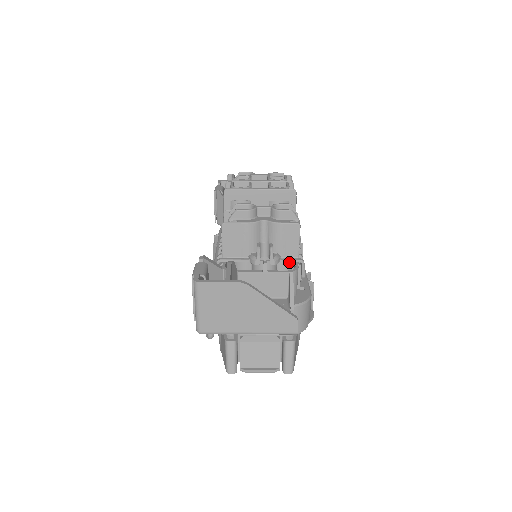
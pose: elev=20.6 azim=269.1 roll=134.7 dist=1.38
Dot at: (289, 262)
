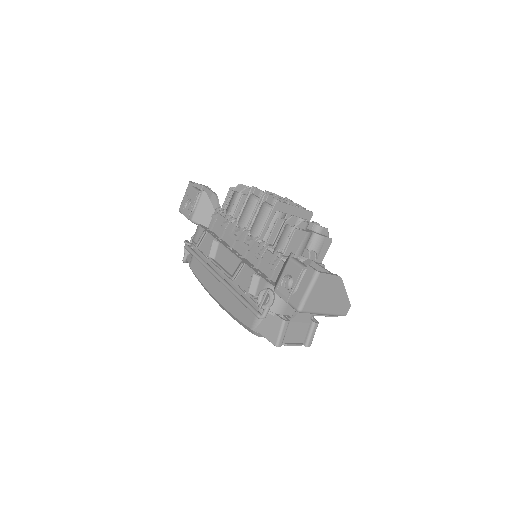
Dot at: occluded
